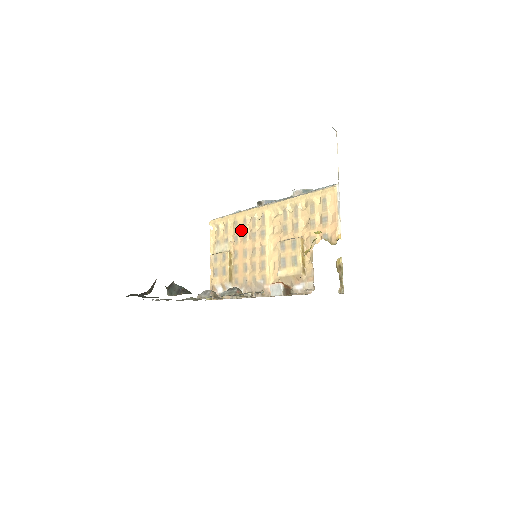
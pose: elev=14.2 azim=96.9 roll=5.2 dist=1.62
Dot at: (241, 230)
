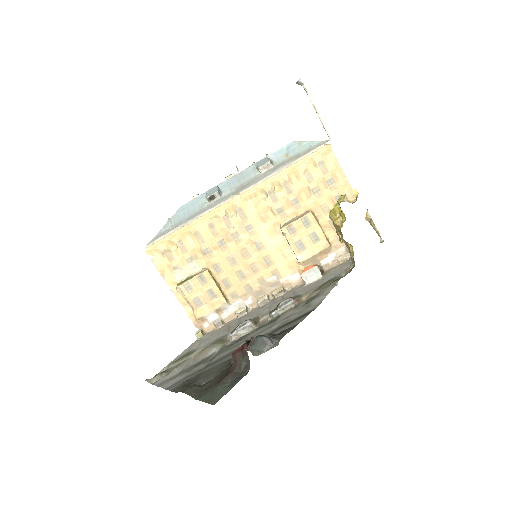
Dot at: (211, 238)
